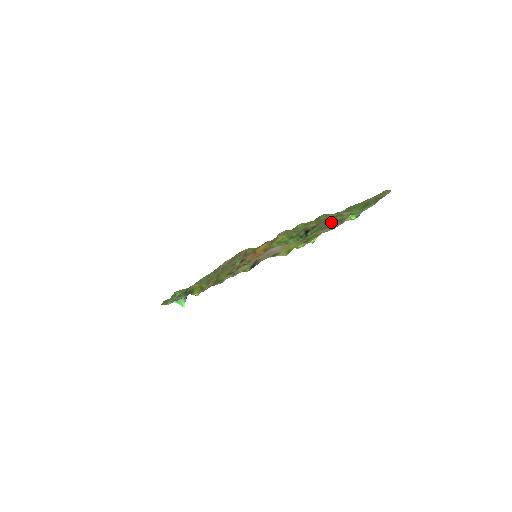
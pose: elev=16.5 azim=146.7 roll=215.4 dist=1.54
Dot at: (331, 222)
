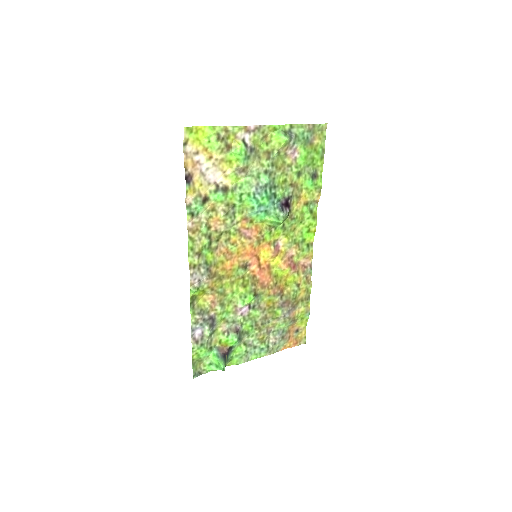
Dot at: (263, 147)
